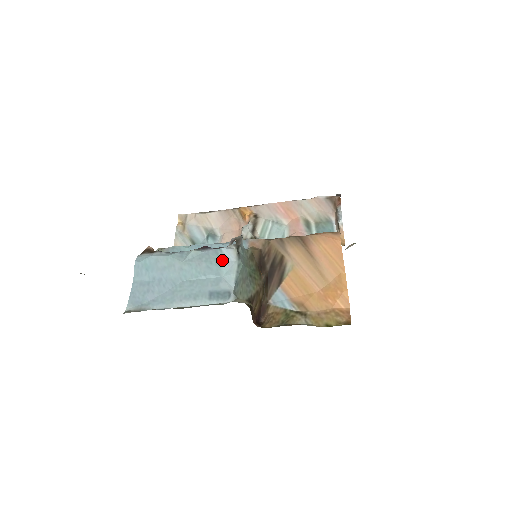
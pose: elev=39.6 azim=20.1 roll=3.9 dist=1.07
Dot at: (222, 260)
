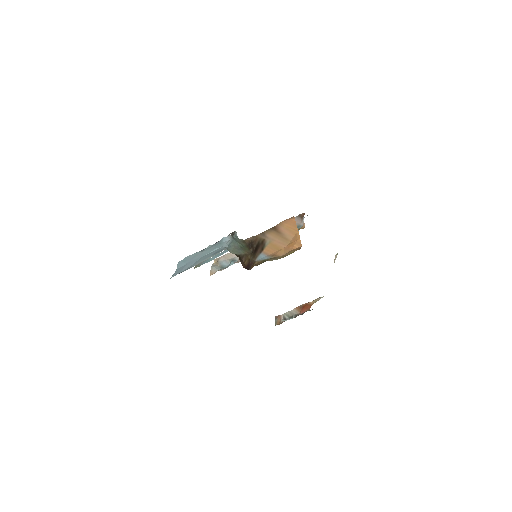
Dot at: (223, 242)
